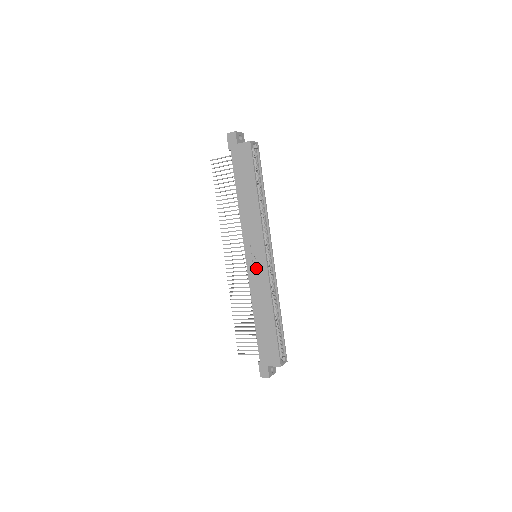
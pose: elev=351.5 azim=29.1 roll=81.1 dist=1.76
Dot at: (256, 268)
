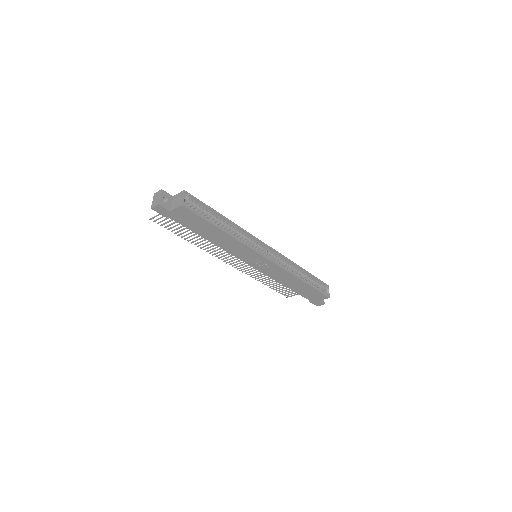
Dot at: (265, 267)
